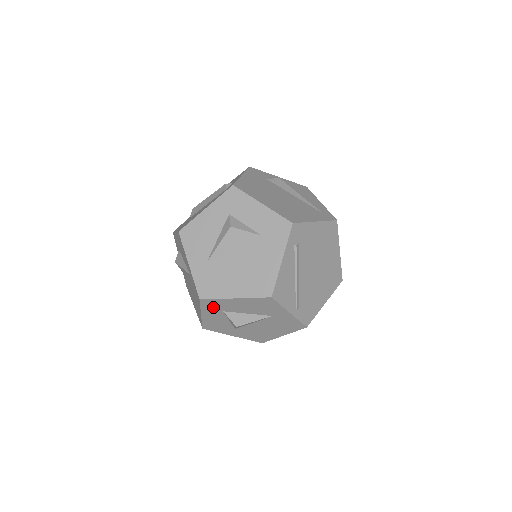
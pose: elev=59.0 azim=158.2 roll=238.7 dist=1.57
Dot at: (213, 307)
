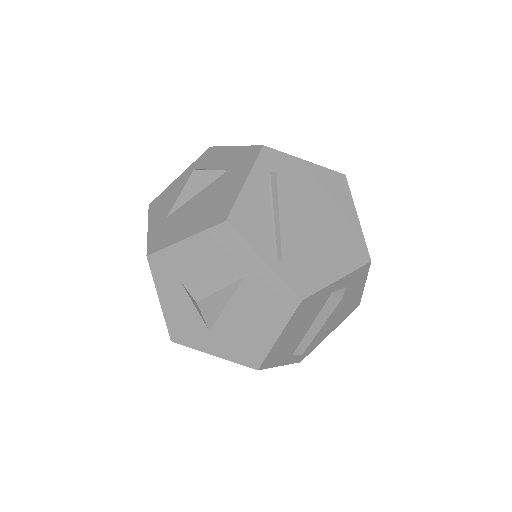
Dot at: (167, 273)
